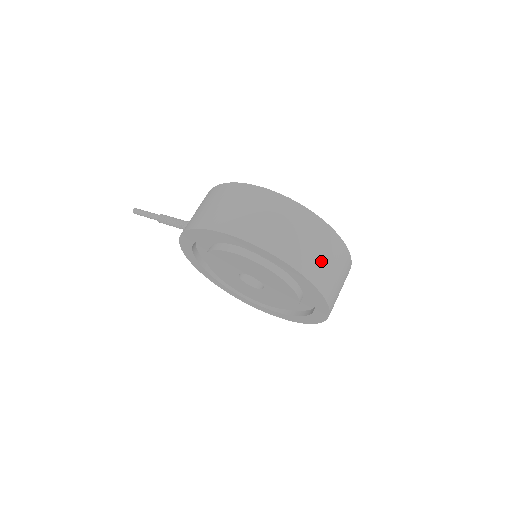
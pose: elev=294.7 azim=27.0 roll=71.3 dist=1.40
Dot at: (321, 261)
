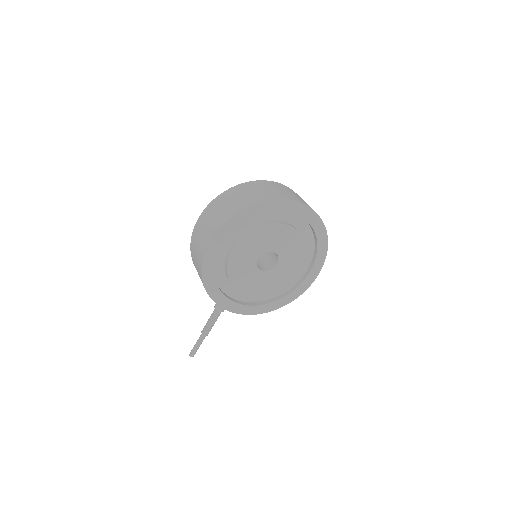
Dot at: (265, 192)
